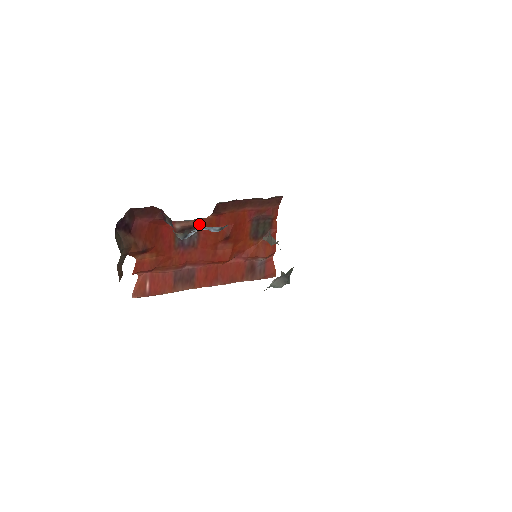
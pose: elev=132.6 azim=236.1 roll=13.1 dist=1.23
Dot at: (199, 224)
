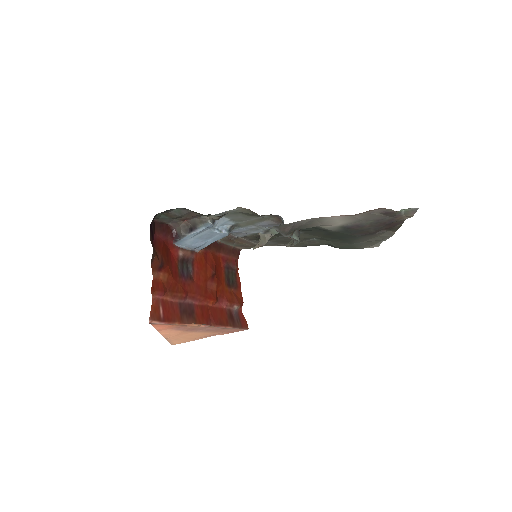
Dot at: (194, 257)
